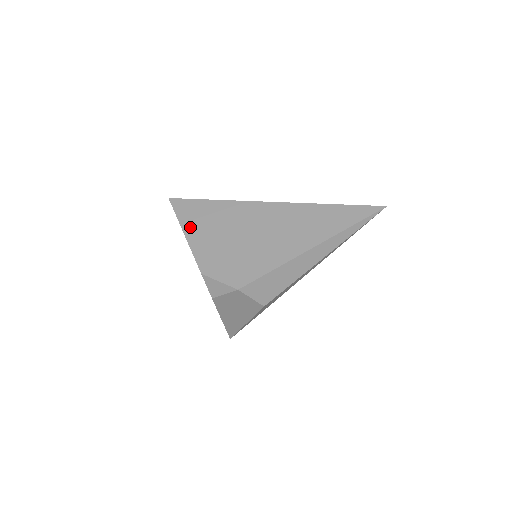
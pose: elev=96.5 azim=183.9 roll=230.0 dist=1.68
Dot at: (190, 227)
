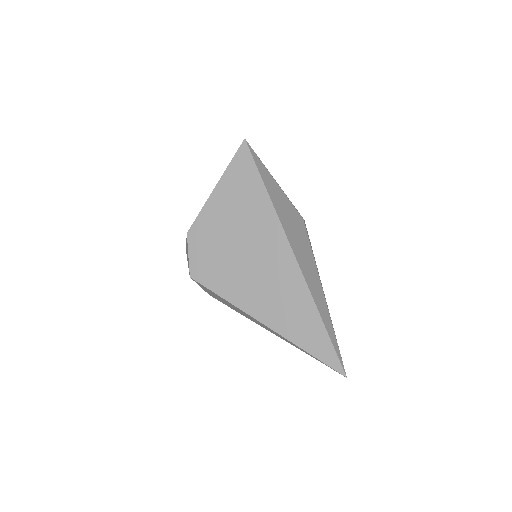
Dot at: (225, 188)
